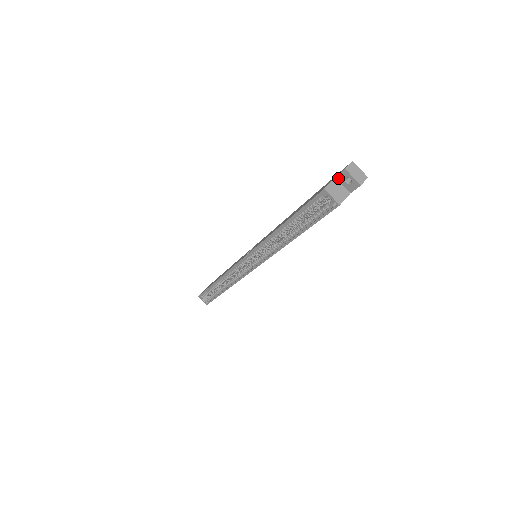
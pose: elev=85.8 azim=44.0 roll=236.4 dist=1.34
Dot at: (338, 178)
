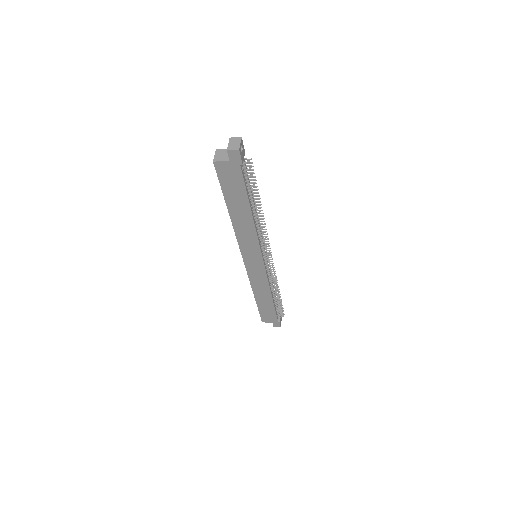
Dot at: occluded
